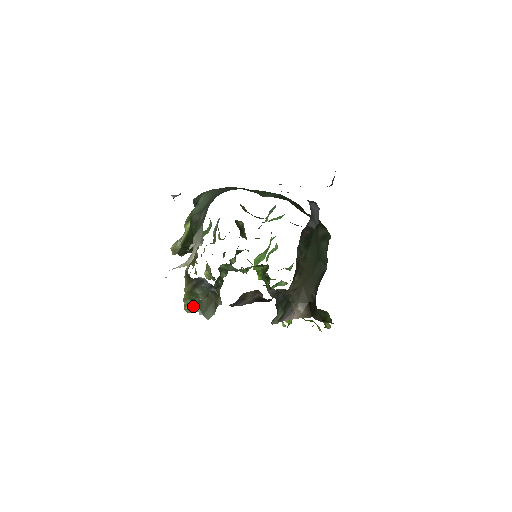
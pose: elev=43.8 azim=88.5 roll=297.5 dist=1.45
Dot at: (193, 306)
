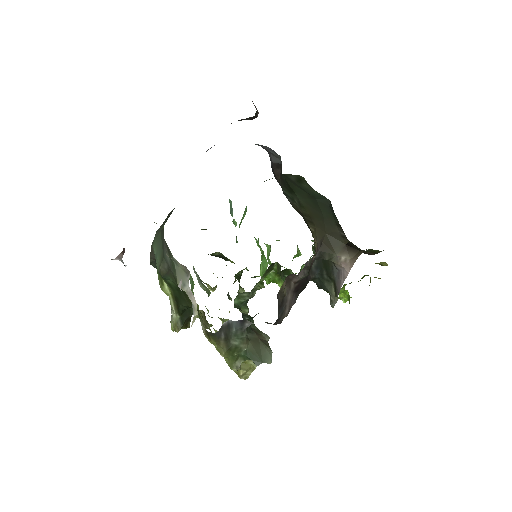
Dot at: (245, 366)
